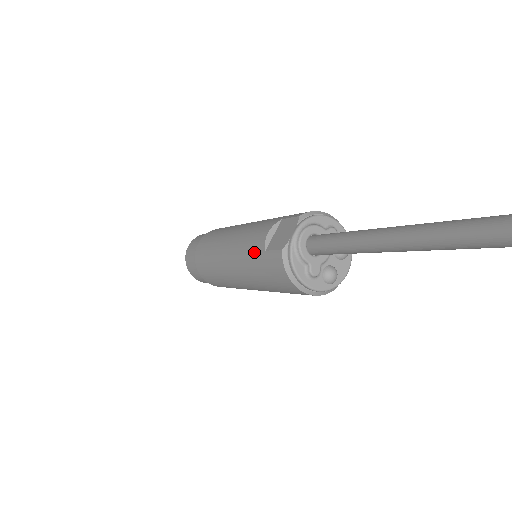
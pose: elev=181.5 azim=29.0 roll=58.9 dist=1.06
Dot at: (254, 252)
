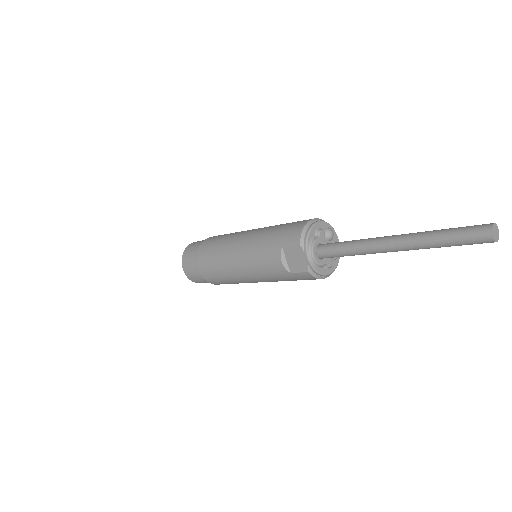
Dot at: (278, 275)
